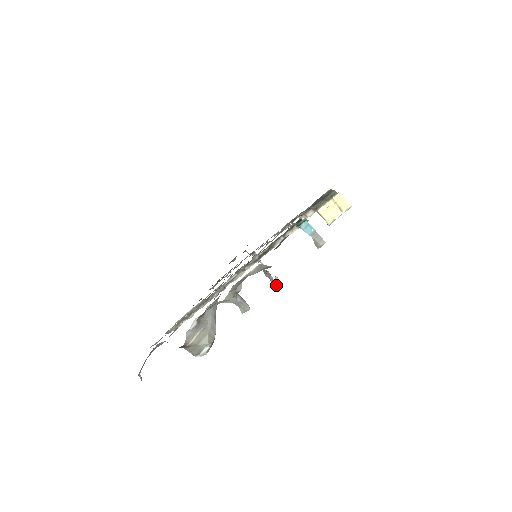
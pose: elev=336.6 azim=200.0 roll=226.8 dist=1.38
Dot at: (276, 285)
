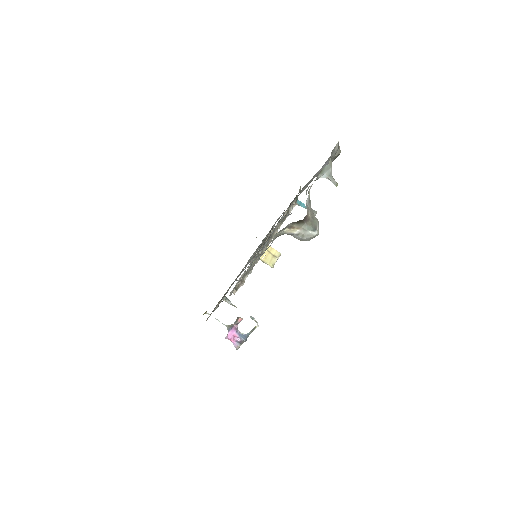
Dot at: (246, 336)
